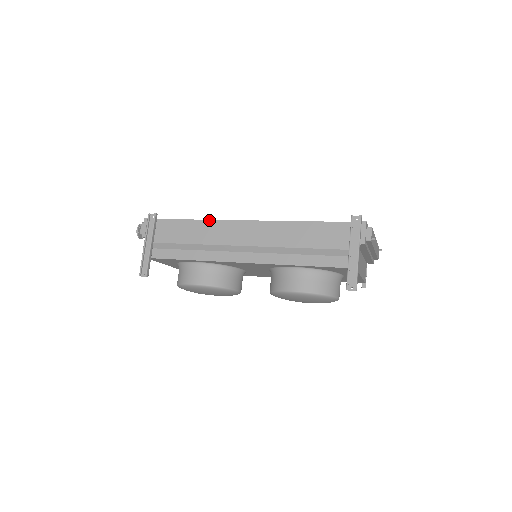
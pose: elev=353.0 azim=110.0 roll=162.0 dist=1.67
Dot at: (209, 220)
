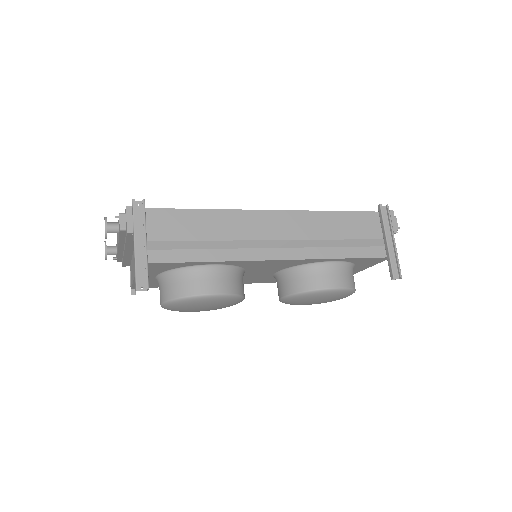
Dot at: (224, 210)
